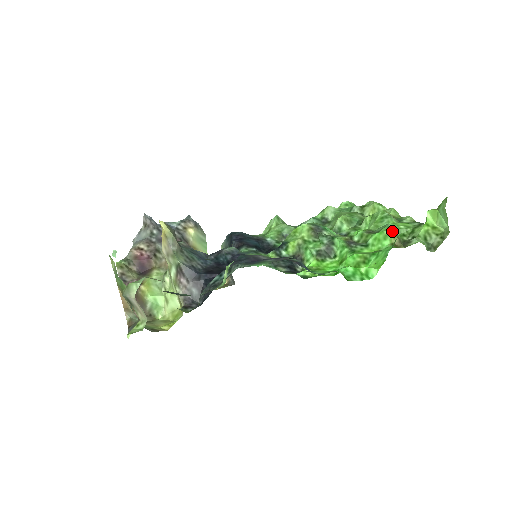
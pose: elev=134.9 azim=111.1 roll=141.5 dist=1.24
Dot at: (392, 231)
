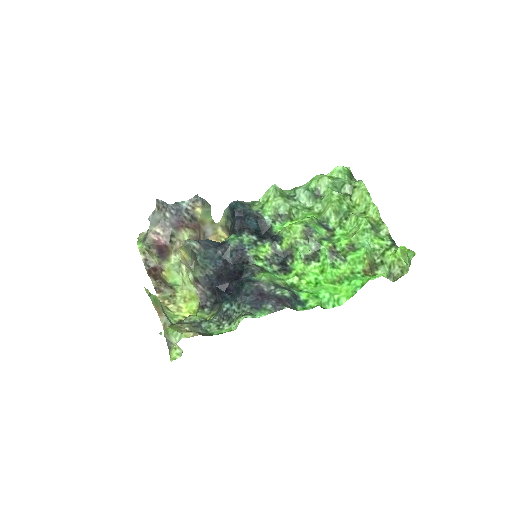
Dot at: (367, 257)
